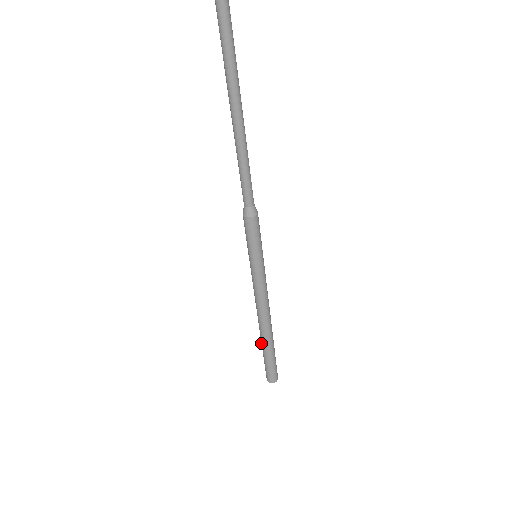
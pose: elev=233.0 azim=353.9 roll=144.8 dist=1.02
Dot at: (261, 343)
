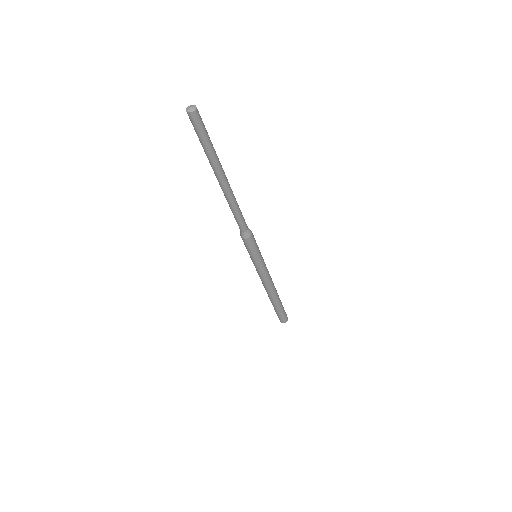
Dot at: occluded
